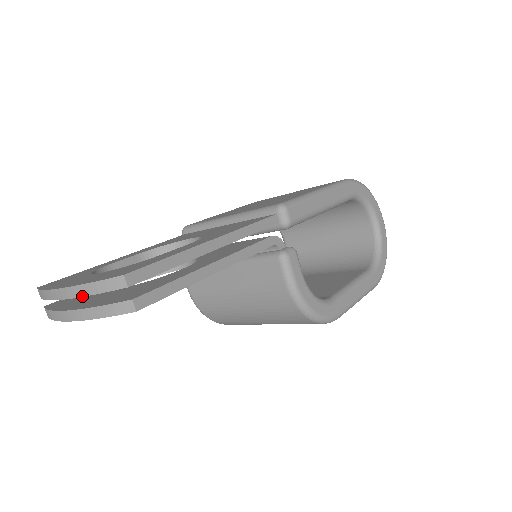
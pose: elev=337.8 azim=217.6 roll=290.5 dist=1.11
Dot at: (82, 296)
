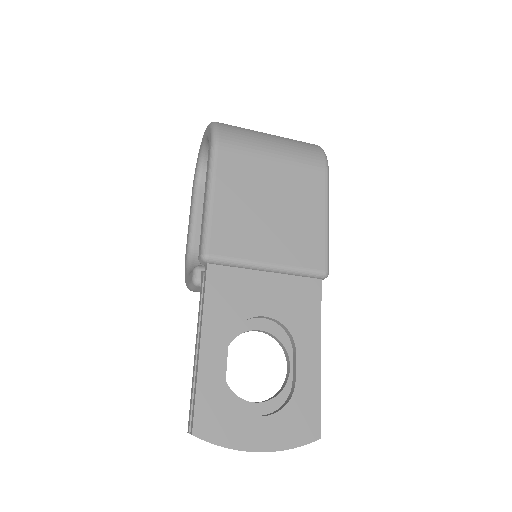
Dot at: (282, 449)
